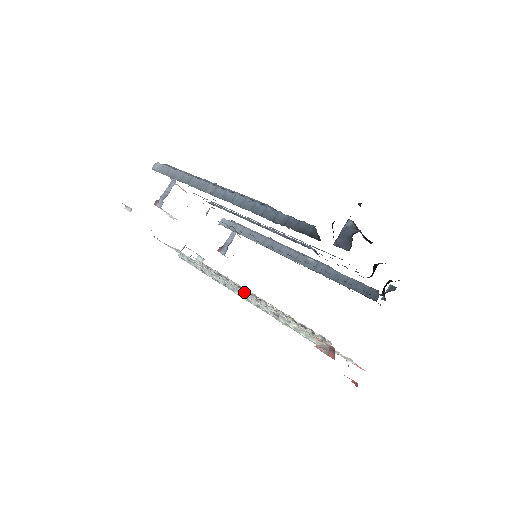
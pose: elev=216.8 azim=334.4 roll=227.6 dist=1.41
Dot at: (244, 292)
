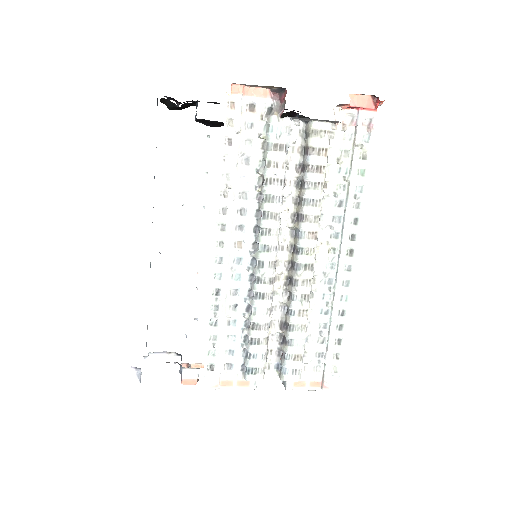
Dot at: (238, 223)
